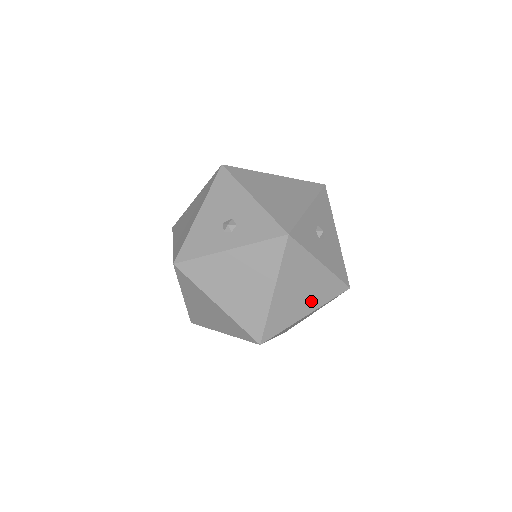
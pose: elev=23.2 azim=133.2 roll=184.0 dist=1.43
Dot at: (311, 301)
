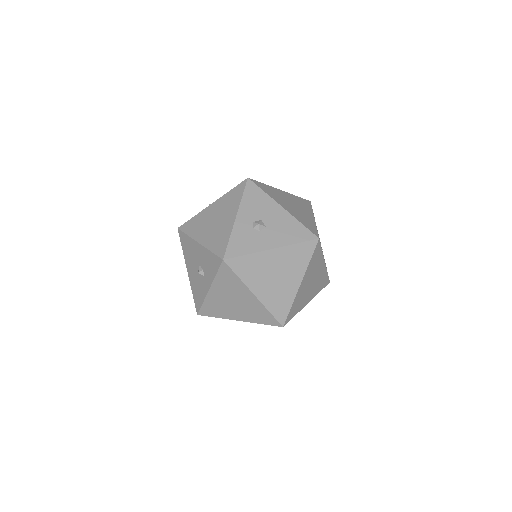
Dot at: (293, 274)
